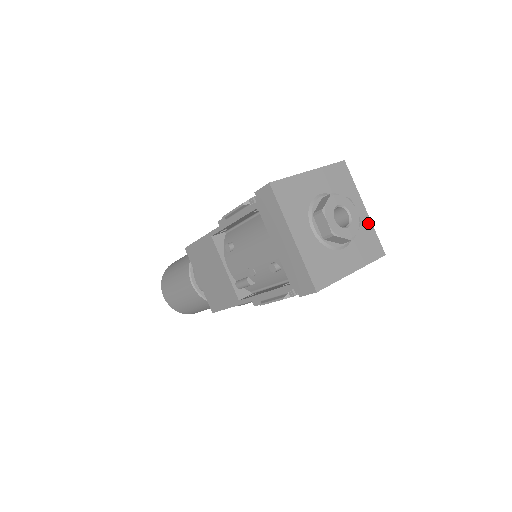
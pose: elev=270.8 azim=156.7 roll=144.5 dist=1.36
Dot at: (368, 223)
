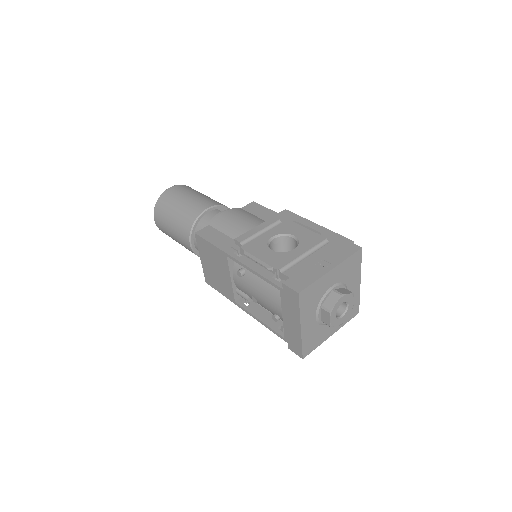
Dot at: (357, 294)
